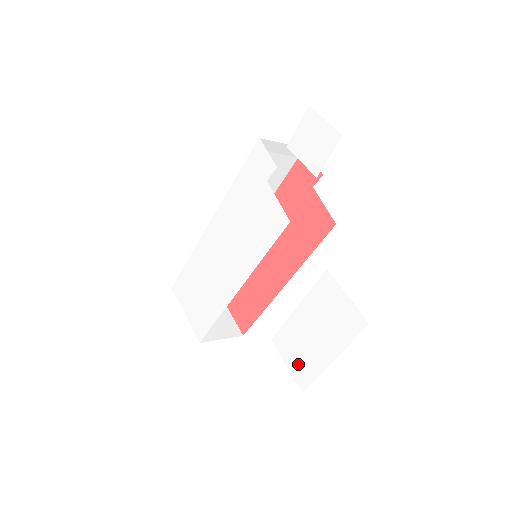
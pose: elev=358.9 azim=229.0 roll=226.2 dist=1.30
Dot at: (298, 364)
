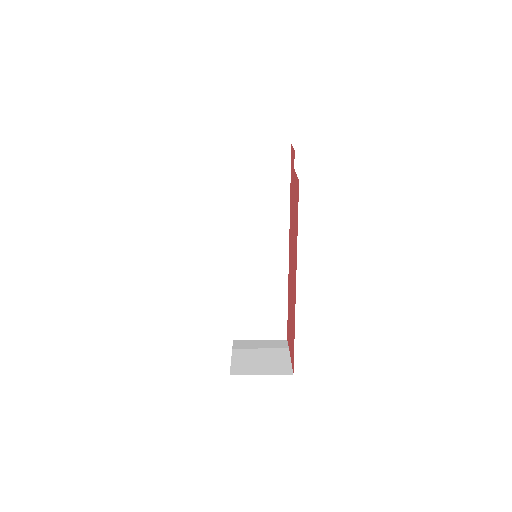
Dot at: occluded
